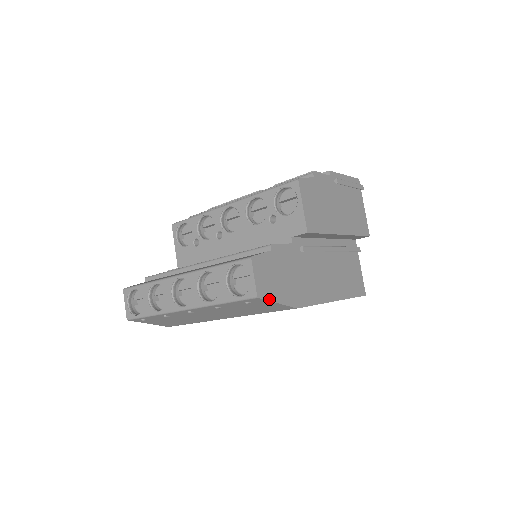
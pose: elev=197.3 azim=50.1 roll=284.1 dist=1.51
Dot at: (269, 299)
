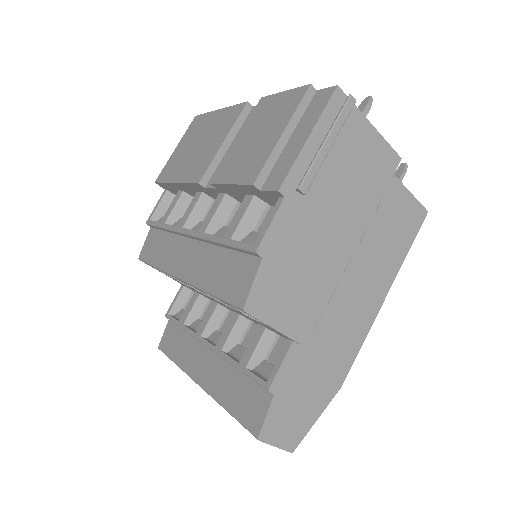
Dot at: (305, 433)
